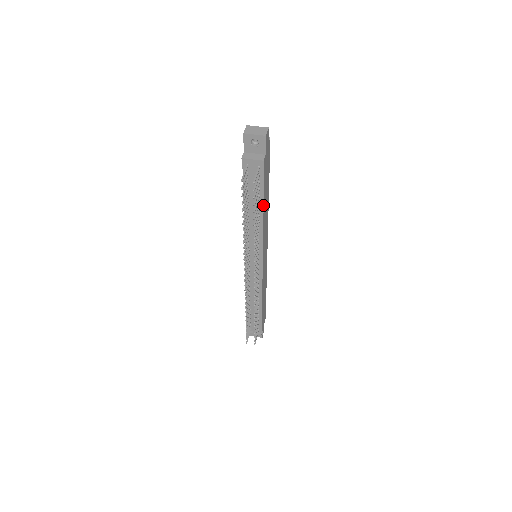
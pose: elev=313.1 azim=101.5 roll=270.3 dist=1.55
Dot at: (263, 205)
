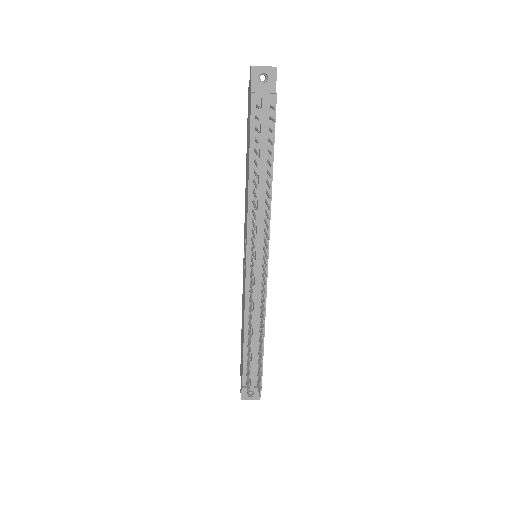
Dot at: occluded
